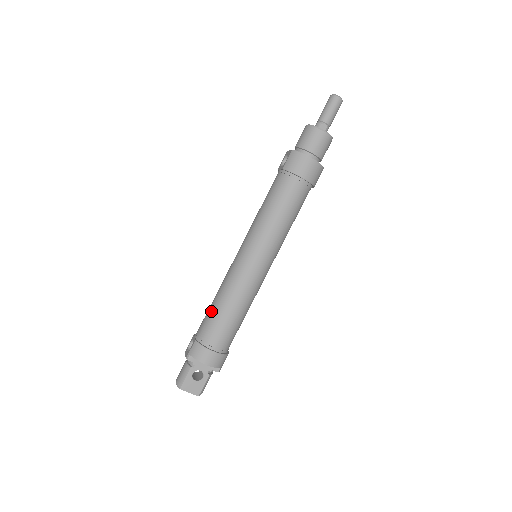
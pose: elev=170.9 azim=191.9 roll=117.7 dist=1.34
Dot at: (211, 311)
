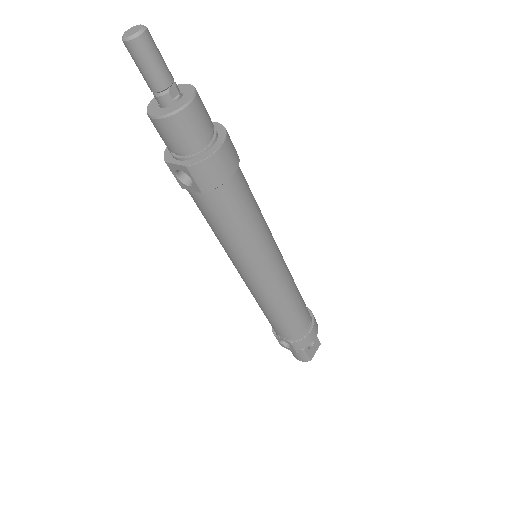
Dot at: (279, 323)
